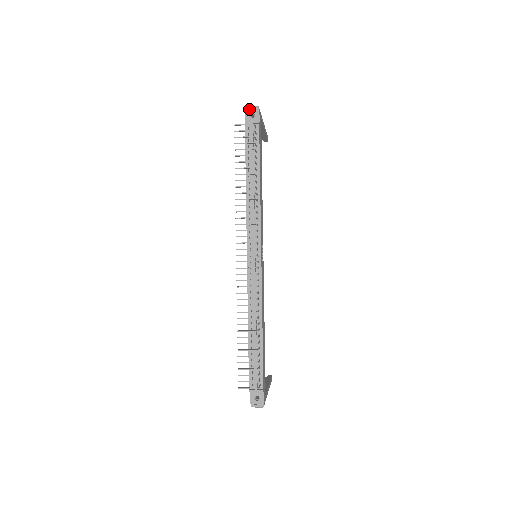
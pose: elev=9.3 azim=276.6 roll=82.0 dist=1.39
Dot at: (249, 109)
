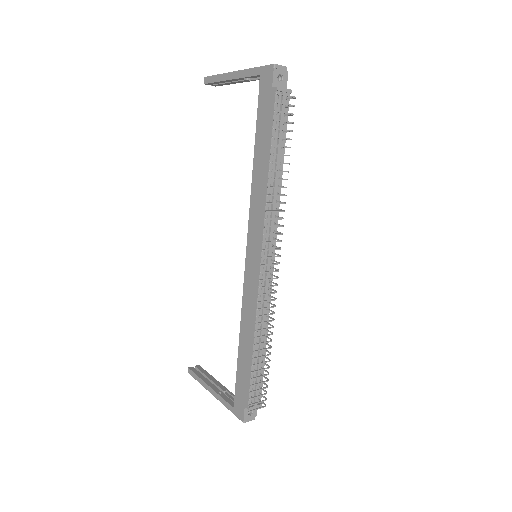
Dot at: (278, 68)
